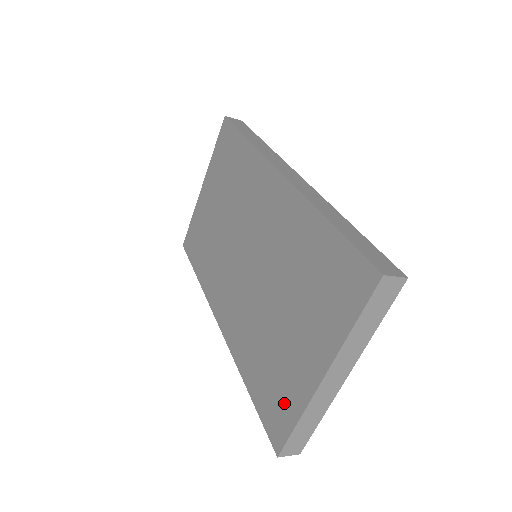
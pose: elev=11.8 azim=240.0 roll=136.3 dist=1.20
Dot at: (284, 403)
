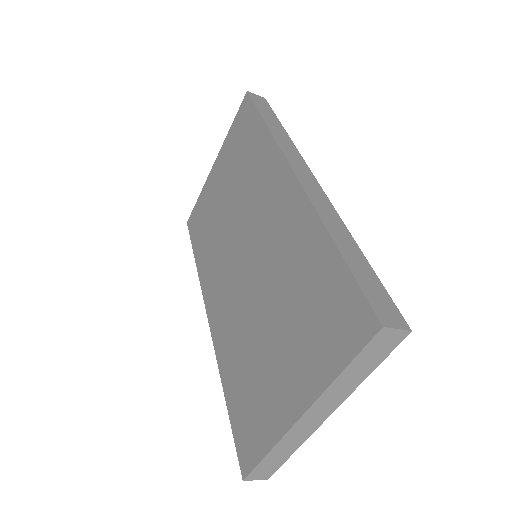
Dot at: (258, 427)
